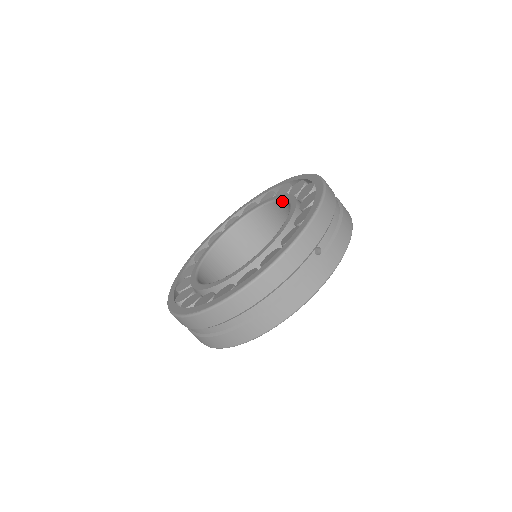
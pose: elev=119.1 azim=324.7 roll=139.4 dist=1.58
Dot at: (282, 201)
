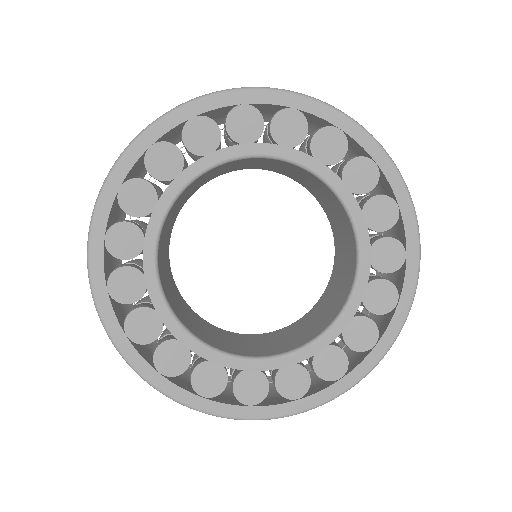
Dot at: (333, 193)
